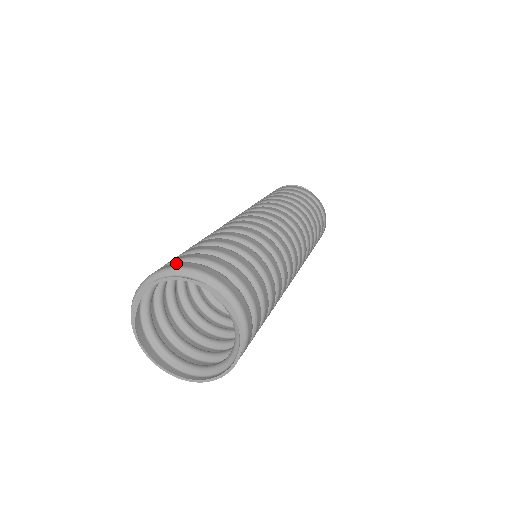
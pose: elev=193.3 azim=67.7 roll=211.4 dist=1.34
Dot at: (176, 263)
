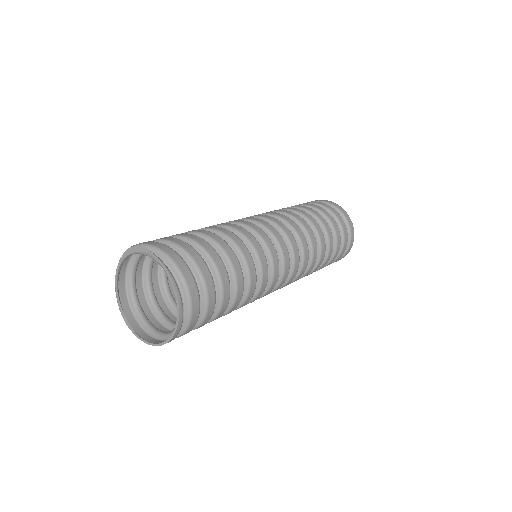
Dot at: (122, 271)
